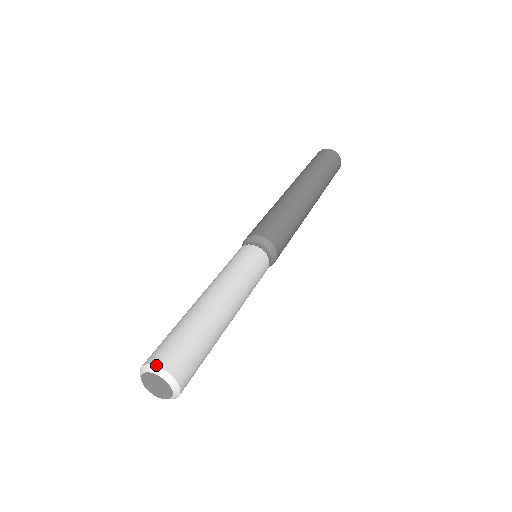
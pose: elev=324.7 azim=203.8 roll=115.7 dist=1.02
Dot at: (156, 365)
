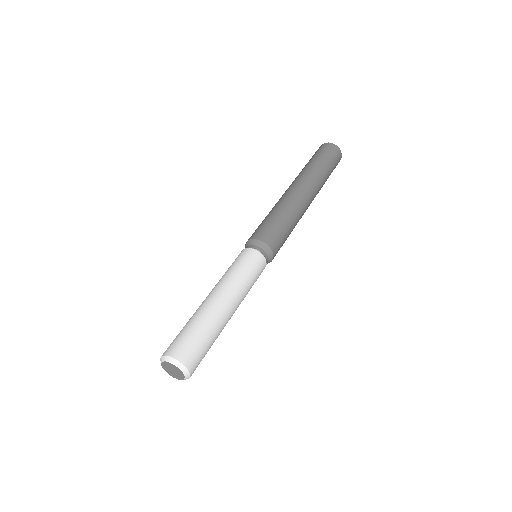
Dot at: (181, 362)
